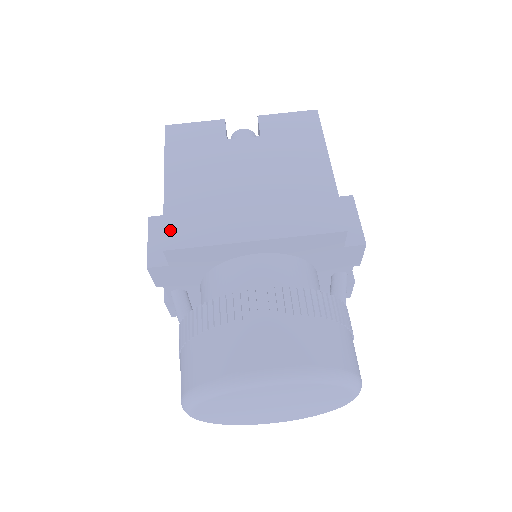
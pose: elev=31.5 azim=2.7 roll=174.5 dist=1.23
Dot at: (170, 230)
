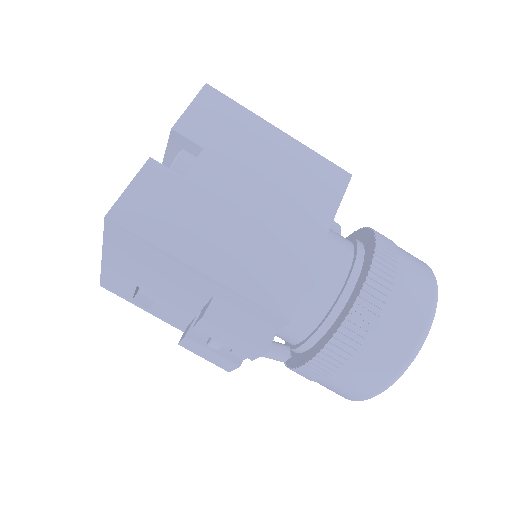
Dot at: (269, 302)
